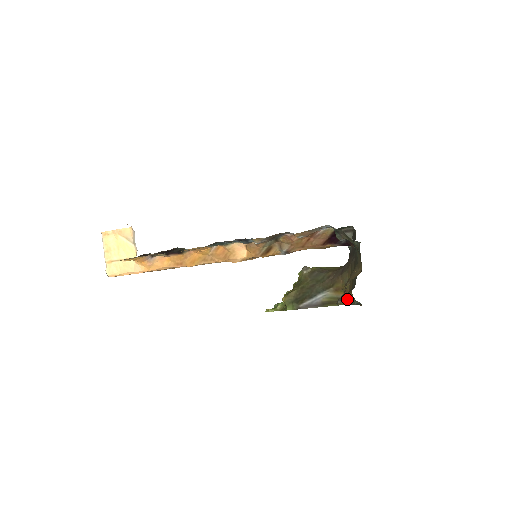
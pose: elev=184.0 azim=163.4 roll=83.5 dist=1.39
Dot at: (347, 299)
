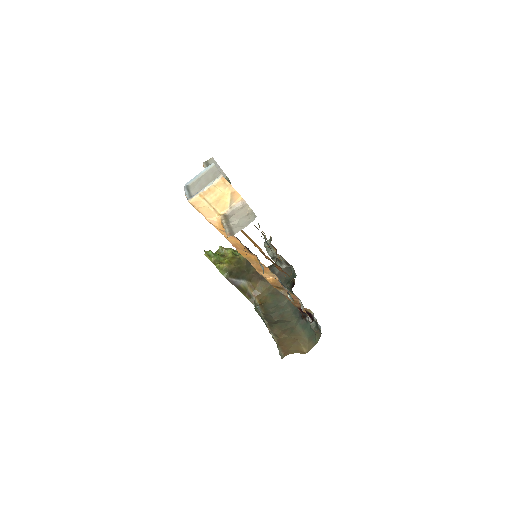
Dot at: (251, 297)
